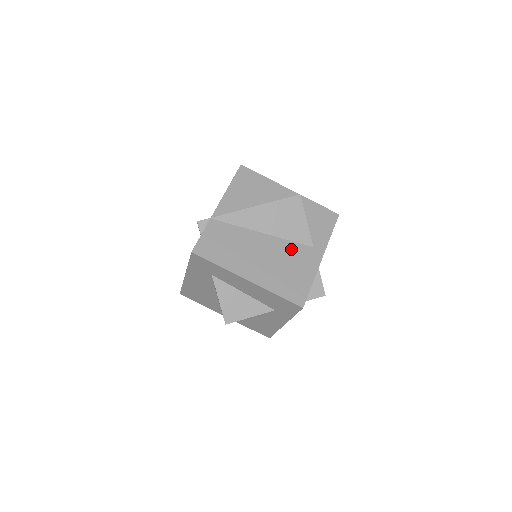
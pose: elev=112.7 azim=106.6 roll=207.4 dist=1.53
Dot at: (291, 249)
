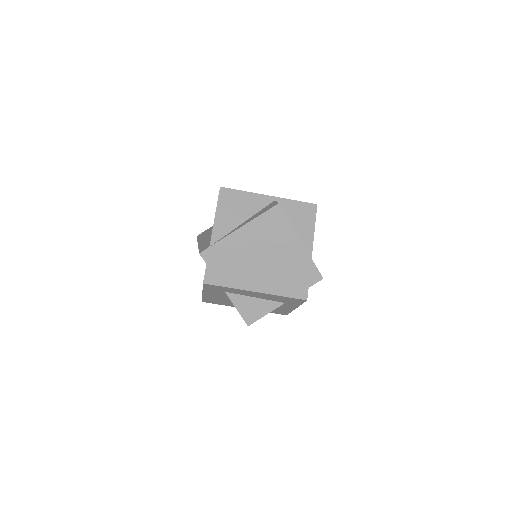
Dot at: (284, 251)
